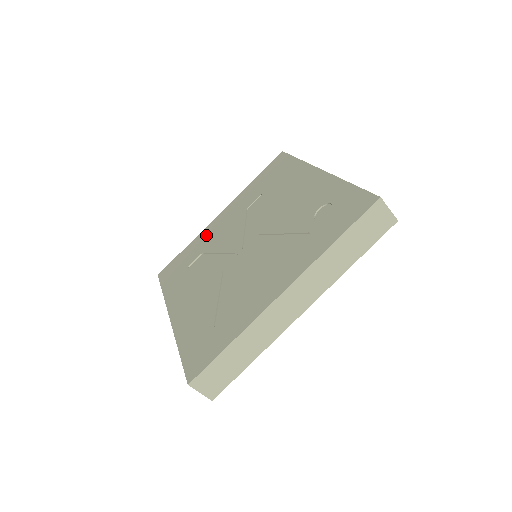
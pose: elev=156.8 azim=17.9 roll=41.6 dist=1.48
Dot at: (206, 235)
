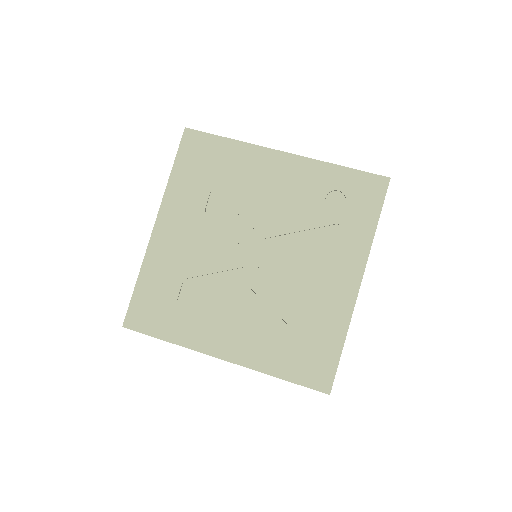
Dot at: (163, 257)
